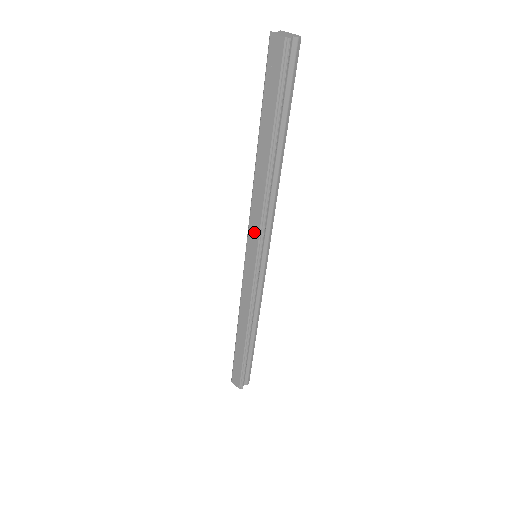
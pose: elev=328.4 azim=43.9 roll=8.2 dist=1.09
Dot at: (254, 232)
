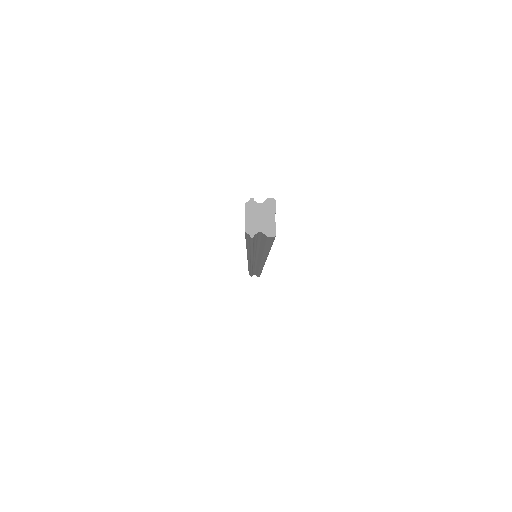
Dot at: occluded
